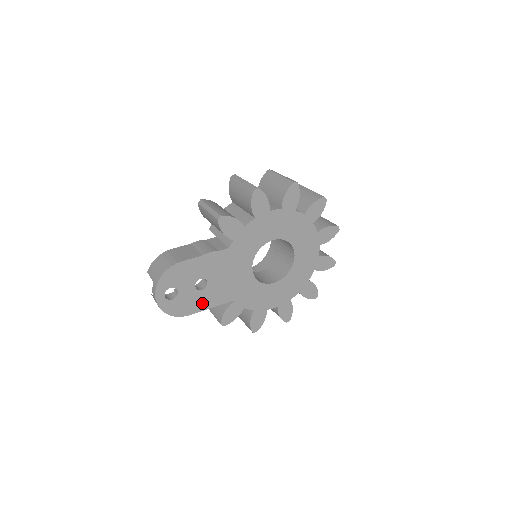
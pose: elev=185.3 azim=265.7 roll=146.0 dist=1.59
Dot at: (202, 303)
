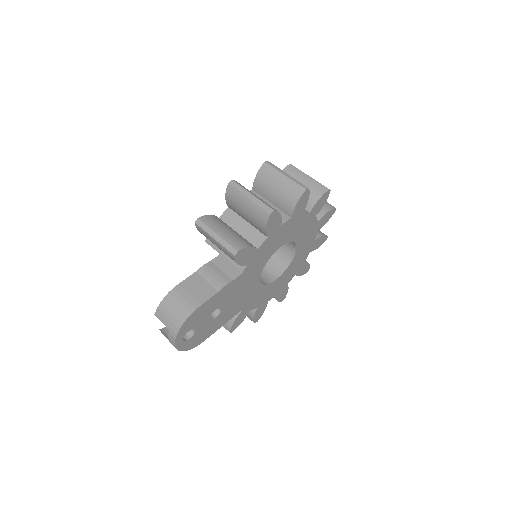
Dot at: (215, 326)
